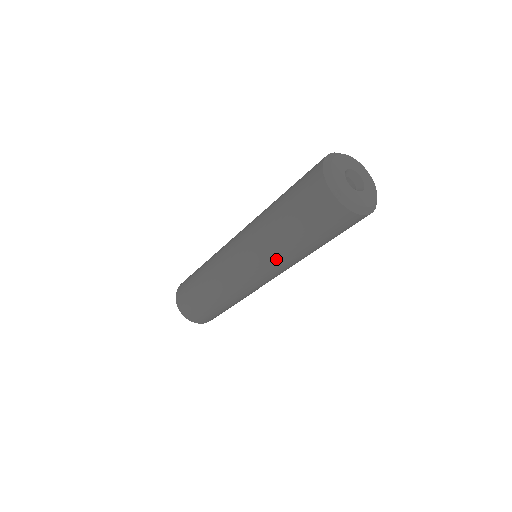
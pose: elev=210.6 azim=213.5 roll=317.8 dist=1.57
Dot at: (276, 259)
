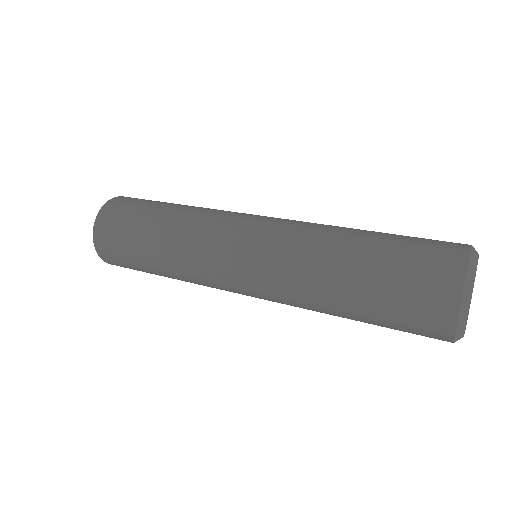
Dot at: (300, 299)
